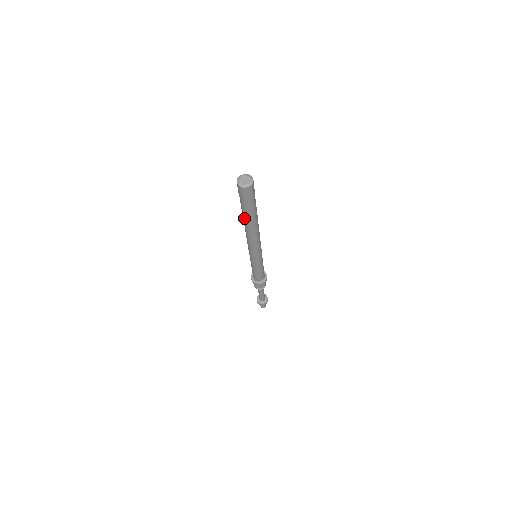
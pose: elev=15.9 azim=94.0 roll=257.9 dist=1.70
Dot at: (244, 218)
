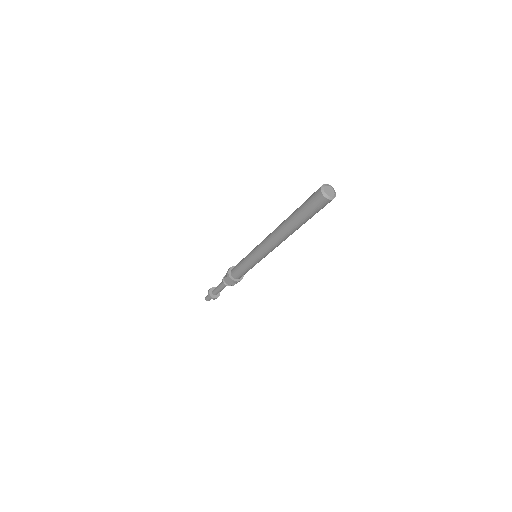
Dot at: (290, 220)
